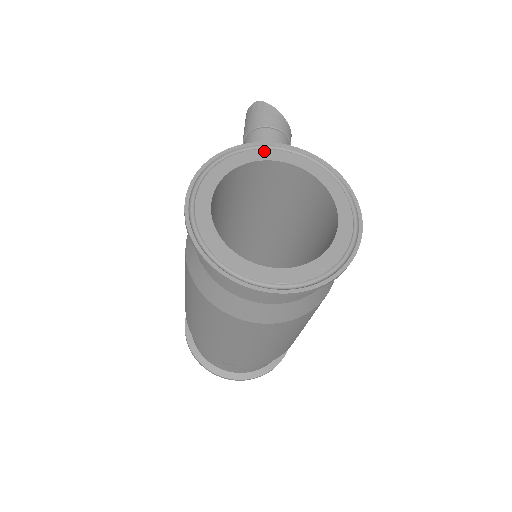
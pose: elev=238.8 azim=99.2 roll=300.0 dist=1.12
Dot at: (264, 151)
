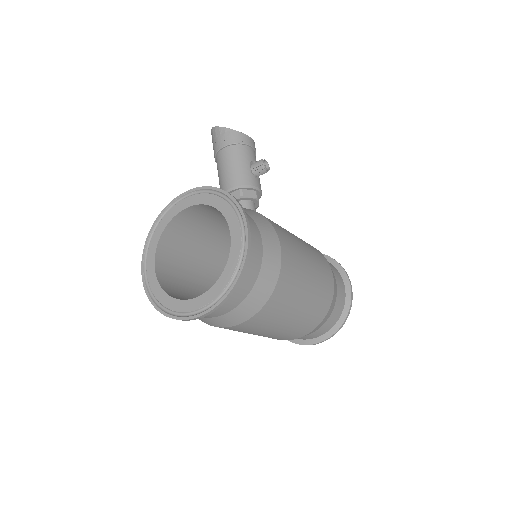
Dot at: (176, 206)
